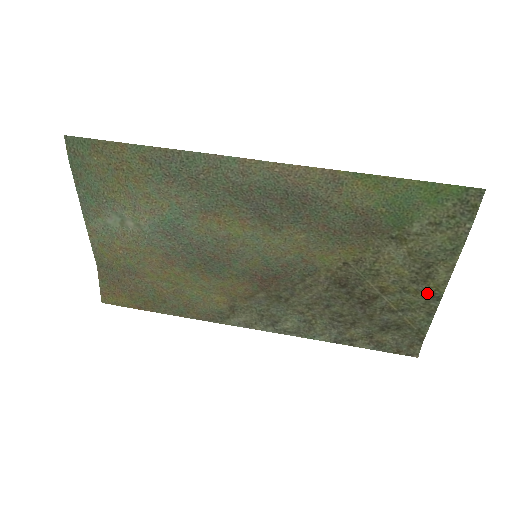
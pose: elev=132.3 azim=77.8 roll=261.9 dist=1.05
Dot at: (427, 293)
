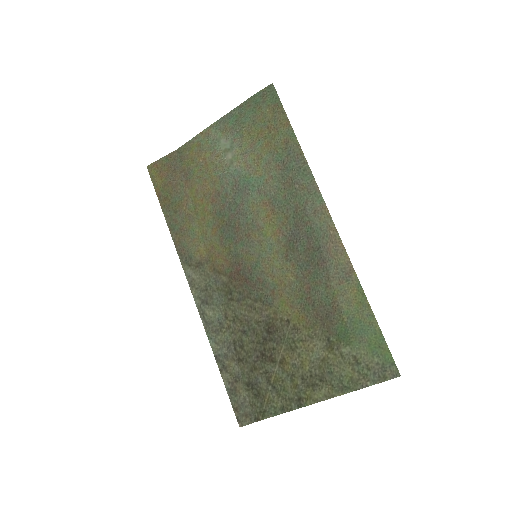
Dot at: (299, 394)
